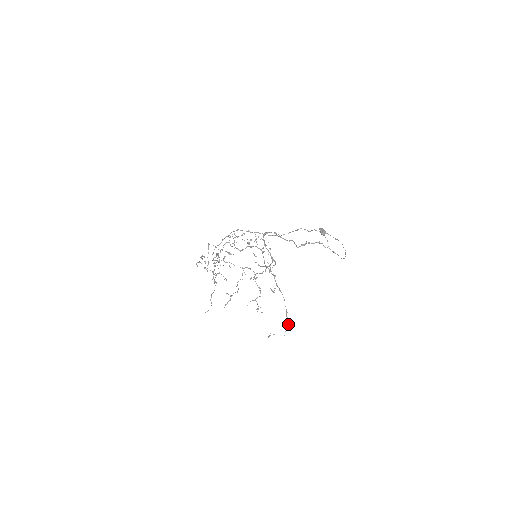
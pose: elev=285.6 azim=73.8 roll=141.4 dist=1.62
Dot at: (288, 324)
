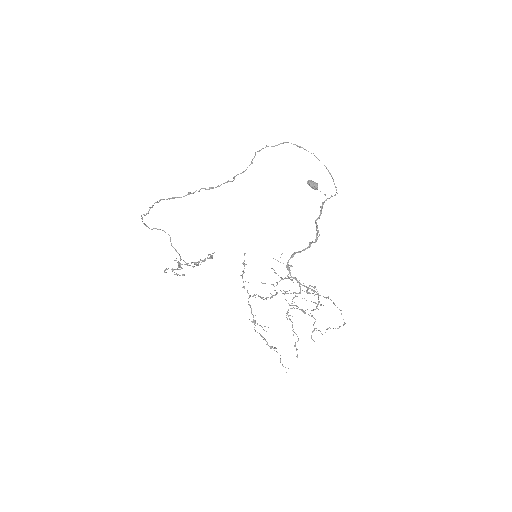
Dot at: occluded
